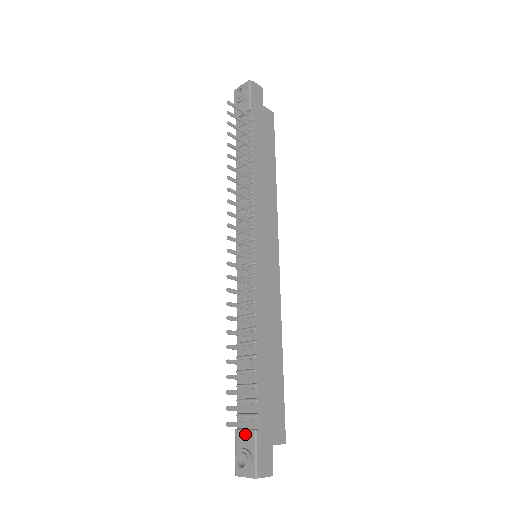
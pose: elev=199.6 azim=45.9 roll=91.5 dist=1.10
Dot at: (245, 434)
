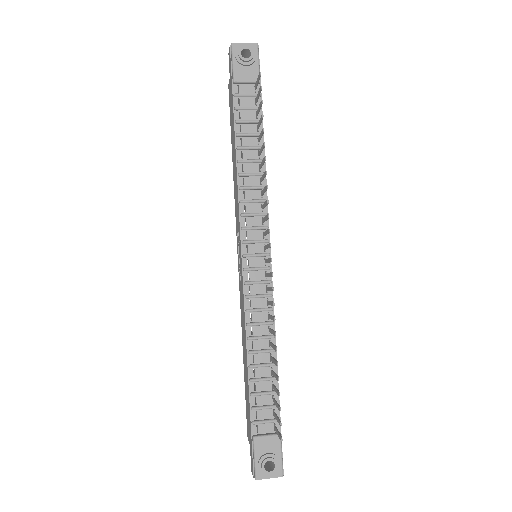
Dot at: (268, 440)
